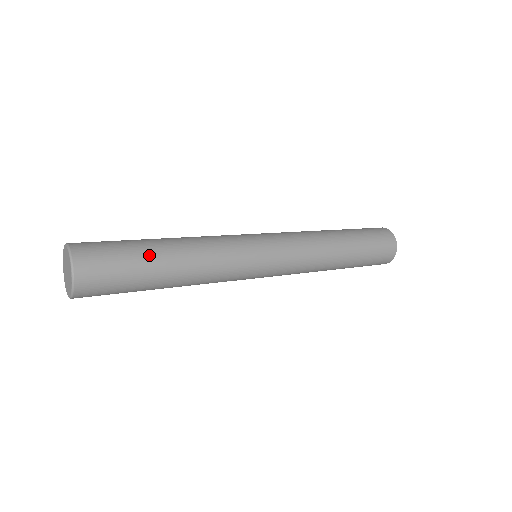
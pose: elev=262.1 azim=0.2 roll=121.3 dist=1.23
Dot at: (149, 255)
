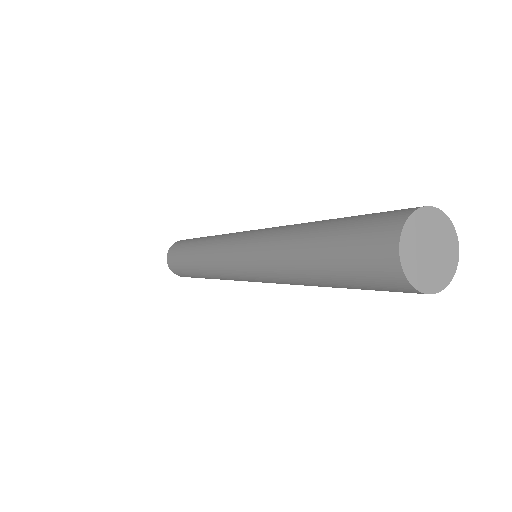
Dot at: (191, 273)
